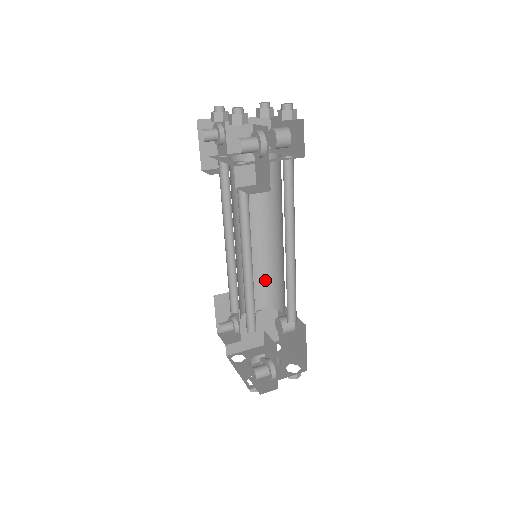
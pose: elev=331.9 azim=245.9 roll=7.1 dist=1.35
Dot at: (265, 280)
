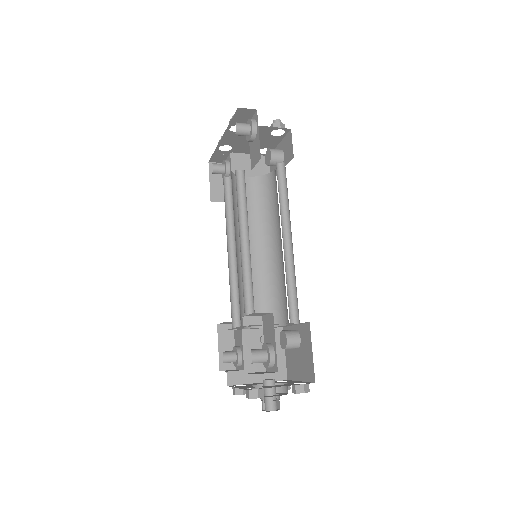
Dot at: (268, 295)
